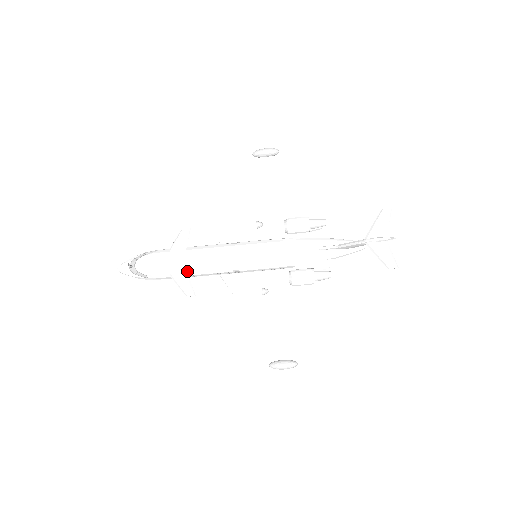
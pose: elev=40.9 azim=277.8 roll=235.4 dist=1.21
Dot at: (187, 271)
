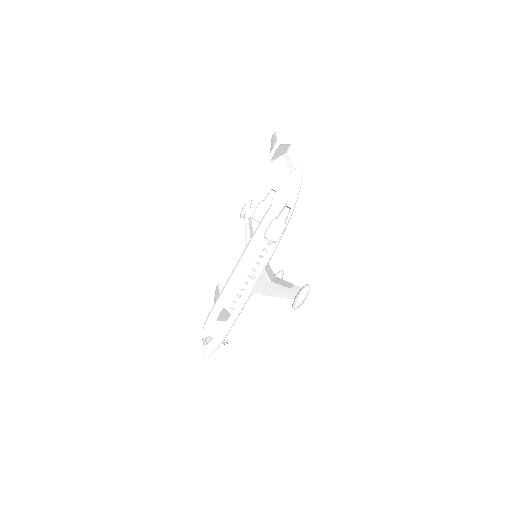
Dot at: (223, 306)
